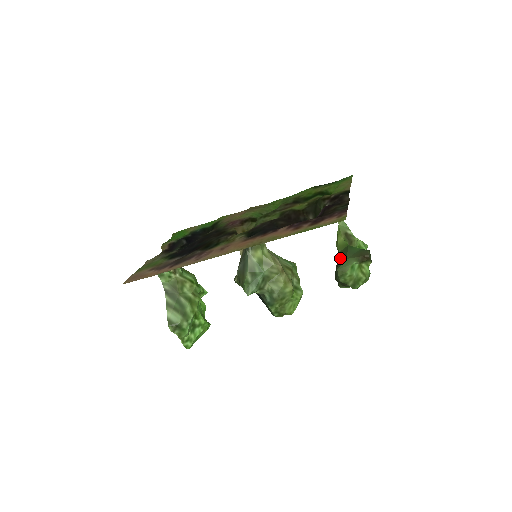
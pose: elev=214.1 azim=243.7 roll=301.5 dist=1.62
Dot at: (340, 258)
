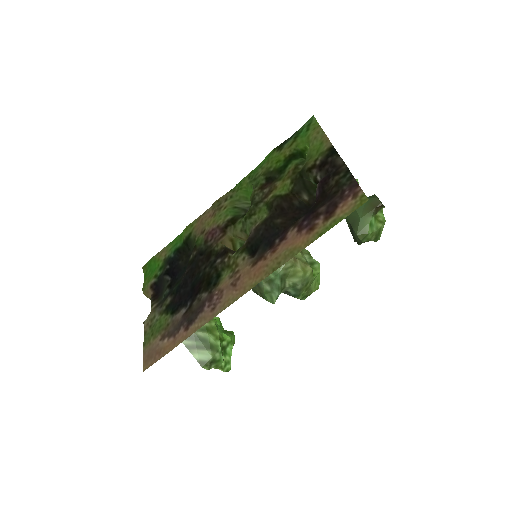
Dot at: (349, 218)
